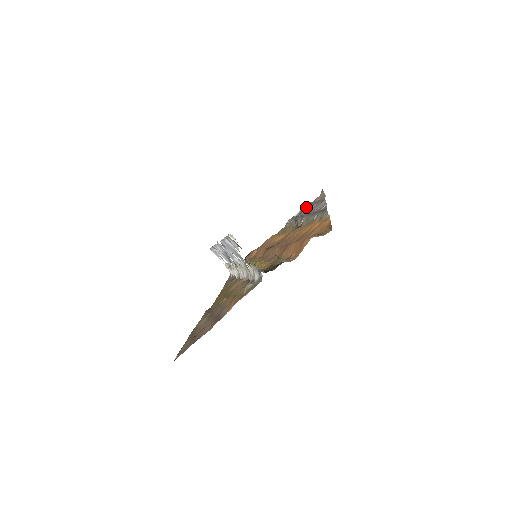
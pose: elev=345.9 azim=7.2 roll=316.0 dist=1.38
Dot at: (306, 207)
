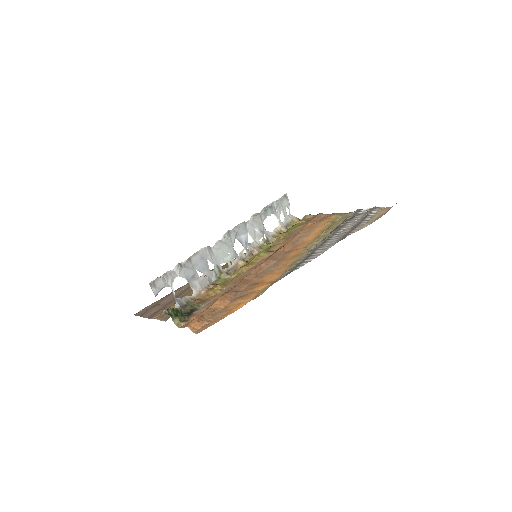
Dot at: (366, 214)
